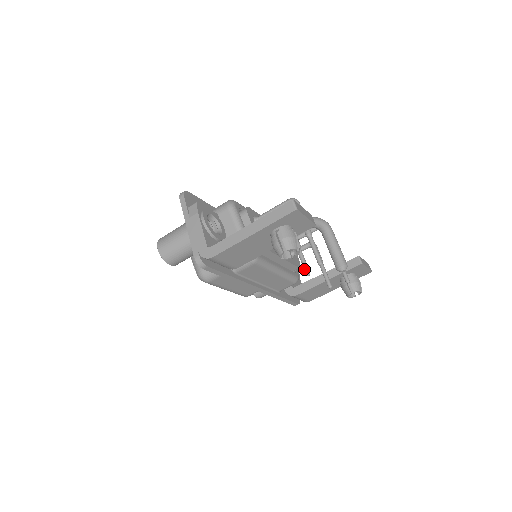
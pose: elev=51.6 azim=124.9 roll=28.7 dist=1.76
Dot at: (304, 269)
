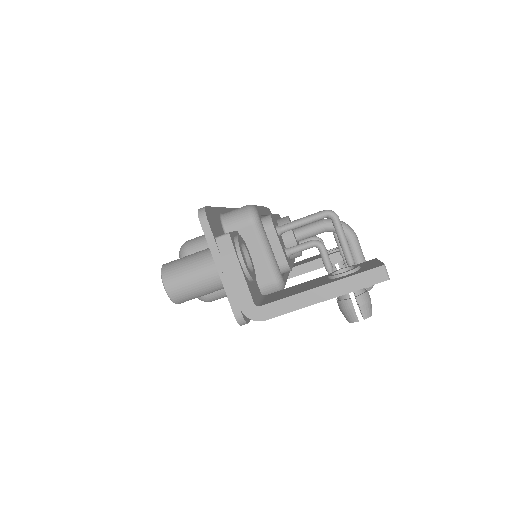
Dot at: occluded
